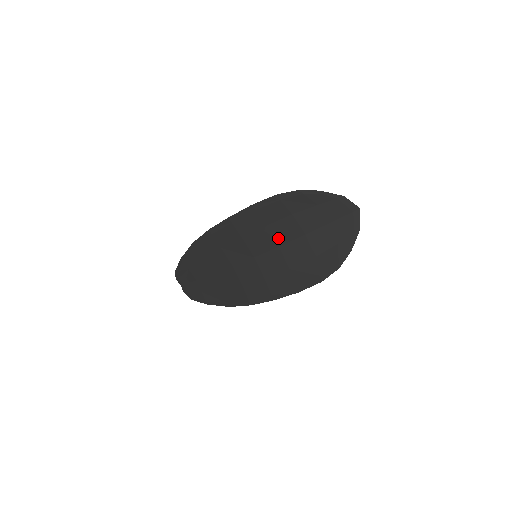
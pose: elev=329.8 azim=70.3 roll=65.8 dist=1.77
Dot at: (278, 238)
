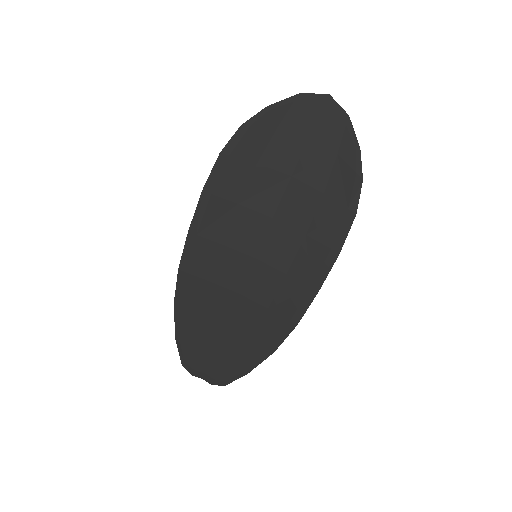
Dot at: (263, 208)
